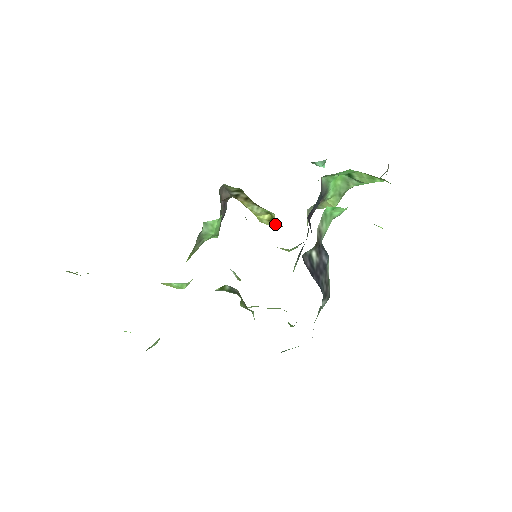
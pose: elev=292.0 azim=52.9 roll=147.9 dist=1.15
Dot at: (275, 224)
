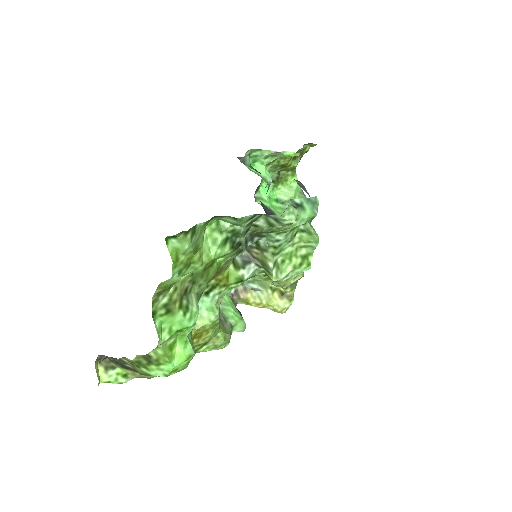
Dot at: (289, 297)
